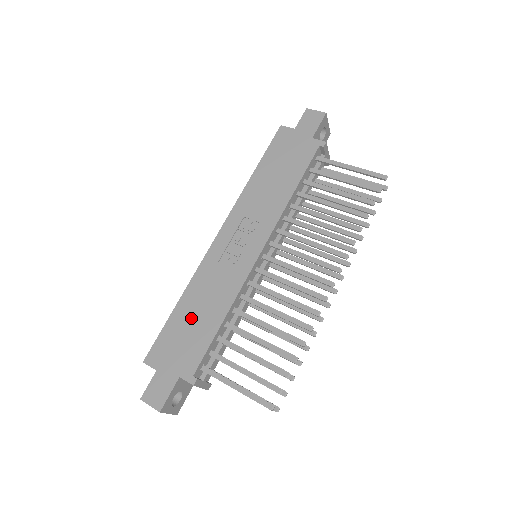
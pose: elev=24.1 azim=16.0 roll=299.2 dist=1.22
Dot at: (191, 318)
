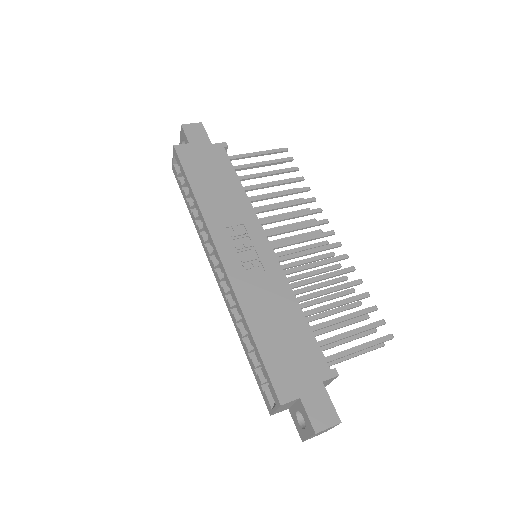
Dot at: (277, 332)
